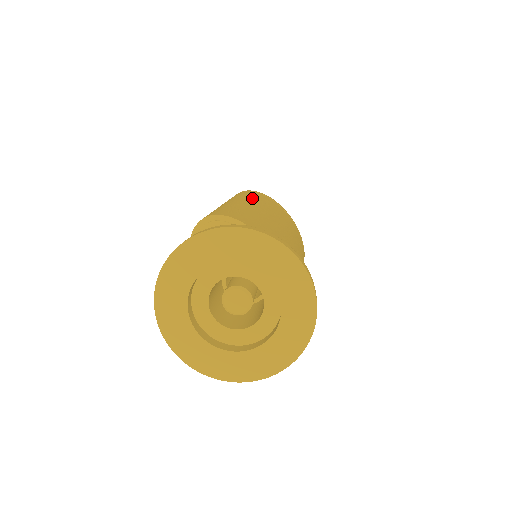
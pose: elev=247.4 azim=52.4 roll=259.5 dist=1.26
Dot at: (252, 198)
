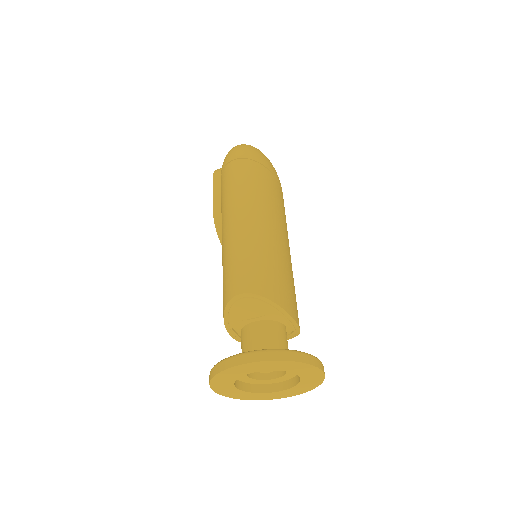
Dot at: (260, 199)
